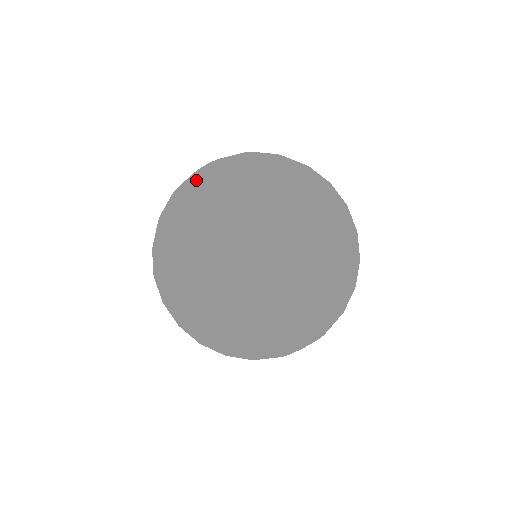
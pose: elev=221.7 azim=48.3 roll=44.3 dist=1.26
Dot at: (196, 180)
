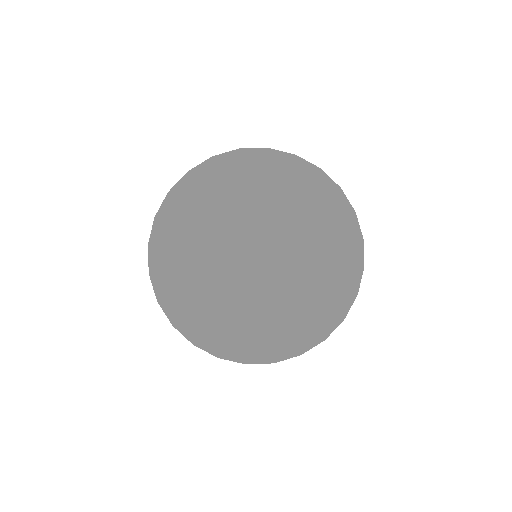
Dot at: occluded
